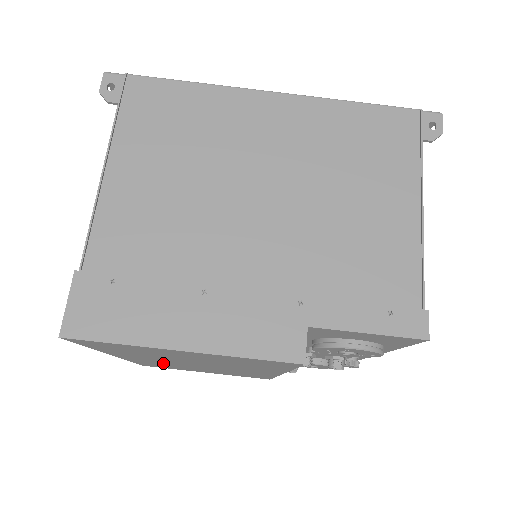
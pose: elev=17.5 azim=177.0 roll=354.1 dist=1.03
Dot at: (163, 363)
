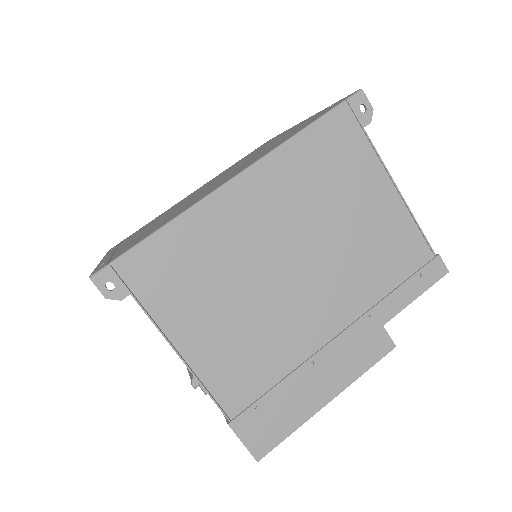
Dot at: occluded
